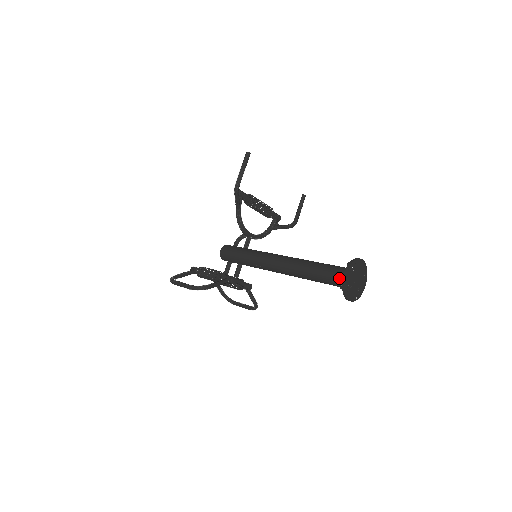
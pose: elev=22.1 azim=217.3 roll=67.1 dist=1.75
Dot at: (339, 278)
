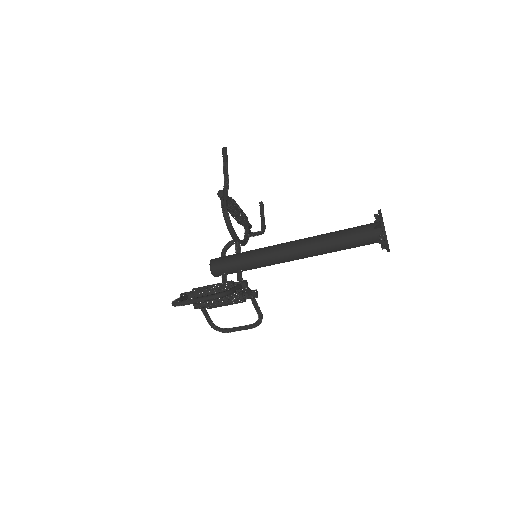
Dot at: (371, 232)
